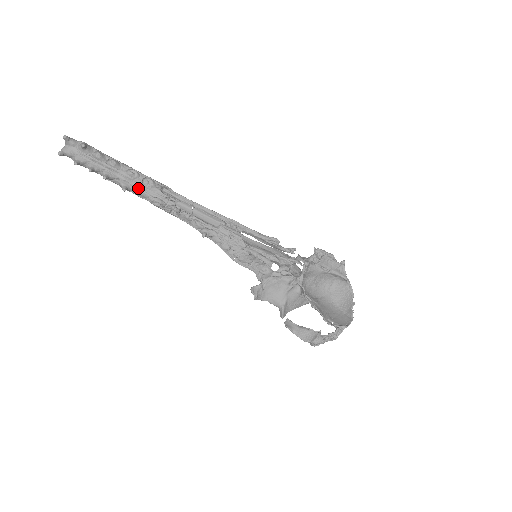
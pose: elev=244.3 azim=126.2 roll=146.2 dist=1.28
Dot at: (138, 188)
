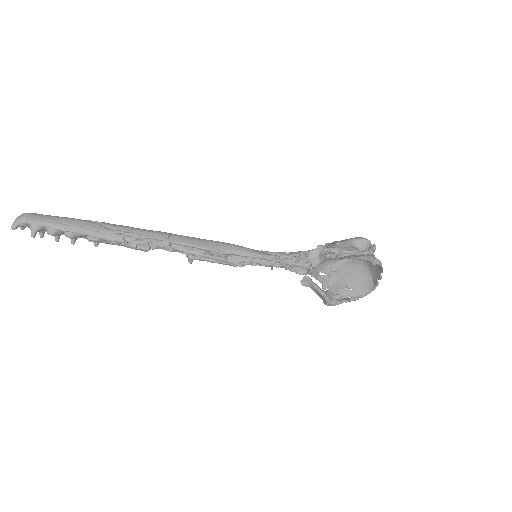
Dot at: occluded
